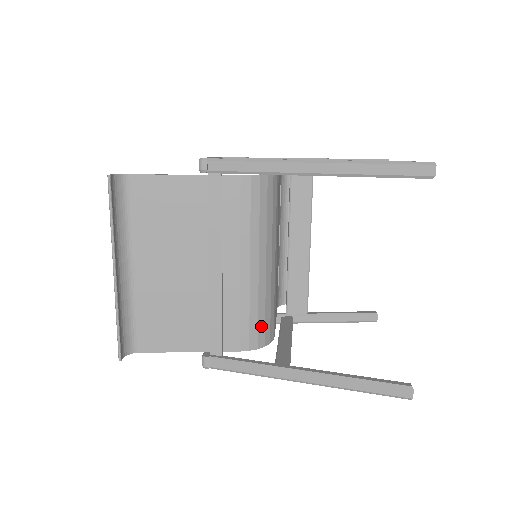
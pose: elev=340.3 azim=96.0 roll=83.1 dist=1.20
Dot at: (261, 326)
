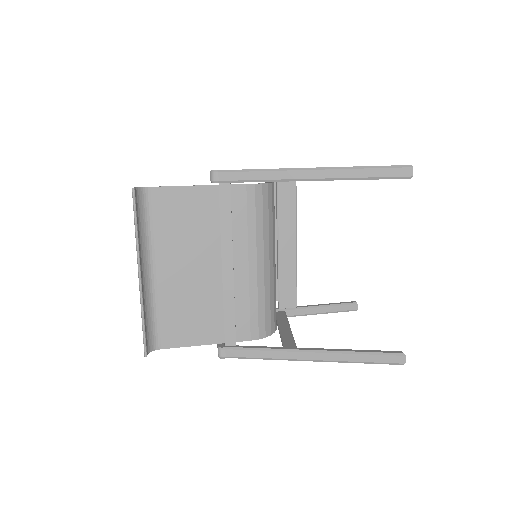
Dot at: (267, 317)
